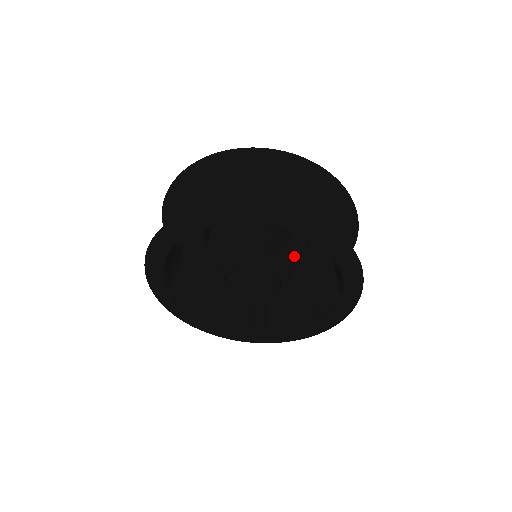
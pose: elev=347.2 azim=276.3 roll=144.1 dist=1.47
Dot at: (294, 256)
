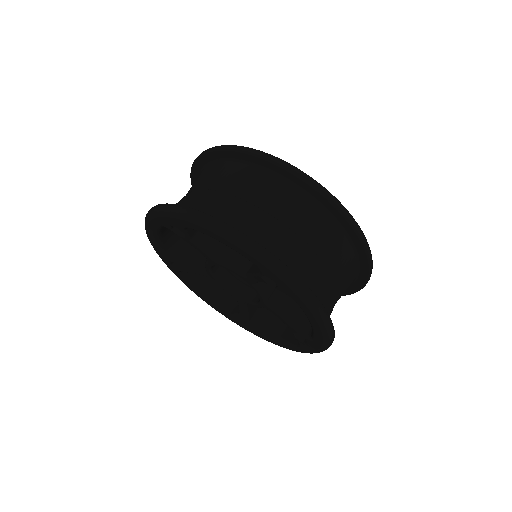
Dot at: occluded
